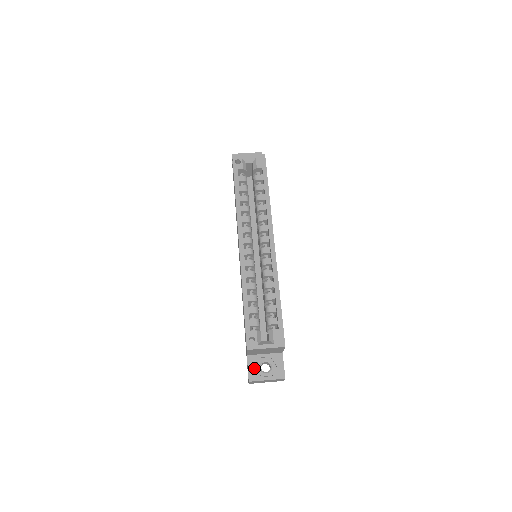
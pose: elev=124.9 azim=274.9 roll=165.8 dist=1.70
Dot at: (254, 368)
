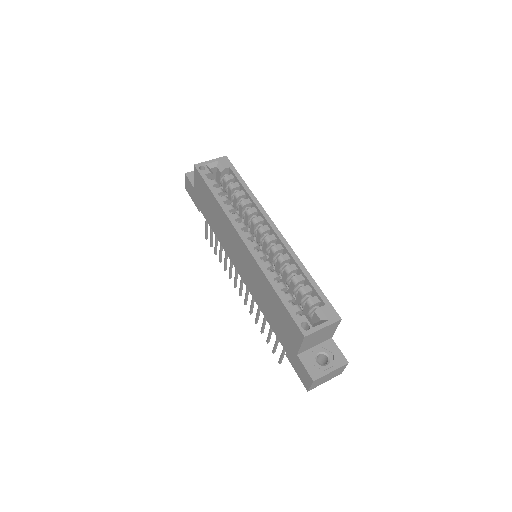
Dot at: (311, 365)
